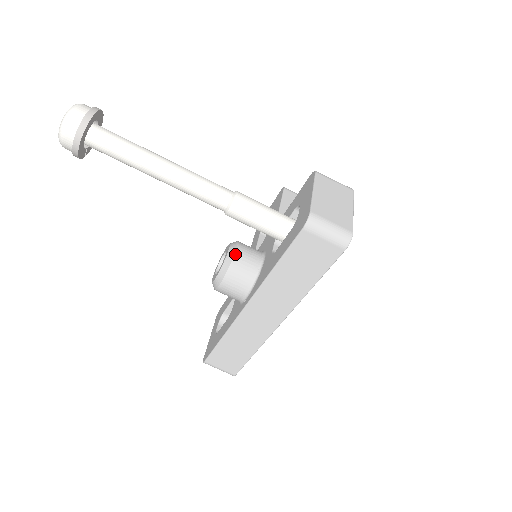
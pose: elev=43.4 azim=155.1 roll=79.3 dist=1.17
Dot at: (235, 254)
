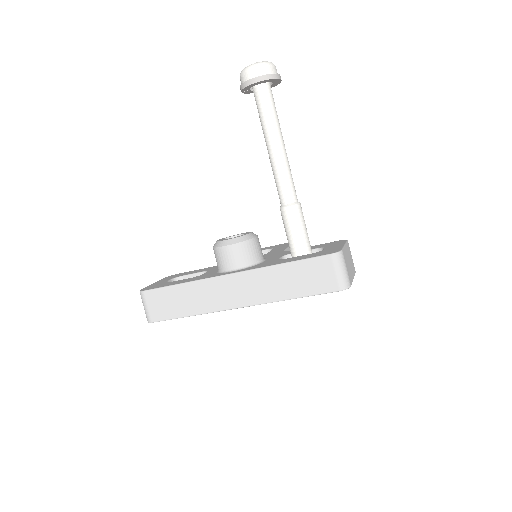
Dot at: (254, 238)
